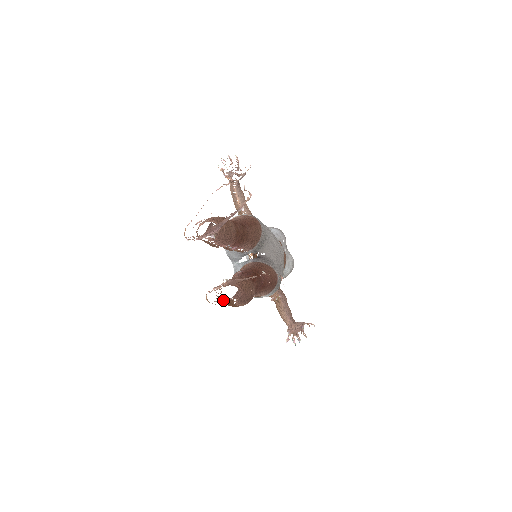
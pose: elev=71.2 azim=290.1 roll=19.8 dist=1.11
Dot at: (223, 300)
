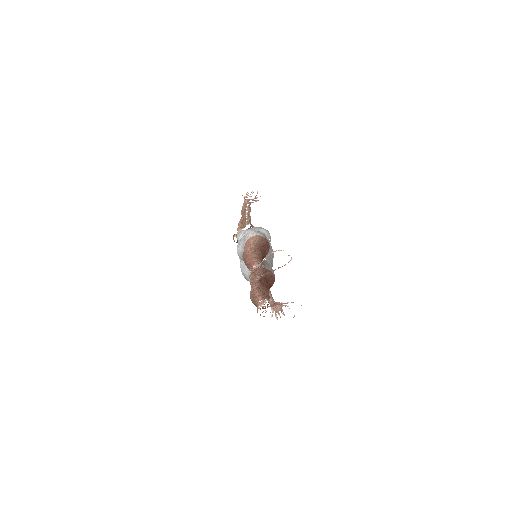
Dot at: occluded
